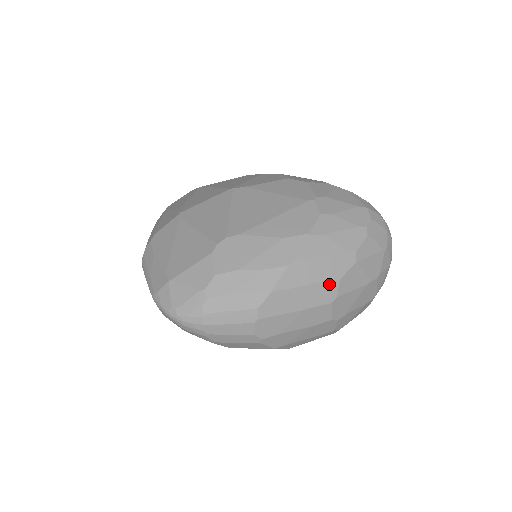
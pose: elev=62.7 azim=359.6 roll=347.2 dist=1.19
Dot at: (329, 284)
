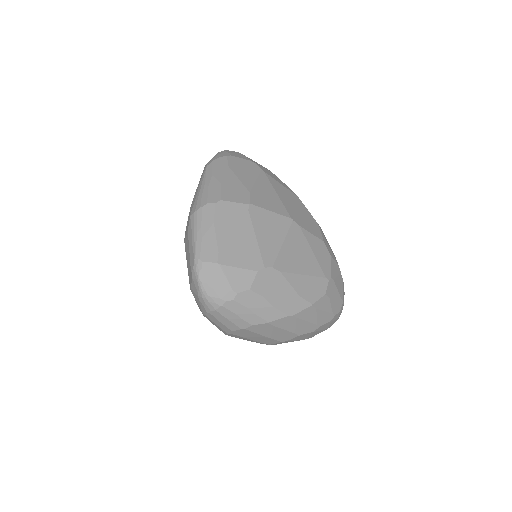
Dot at: (292, 335)
